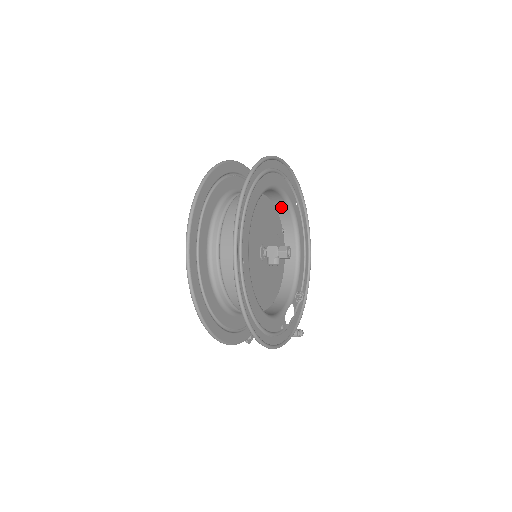
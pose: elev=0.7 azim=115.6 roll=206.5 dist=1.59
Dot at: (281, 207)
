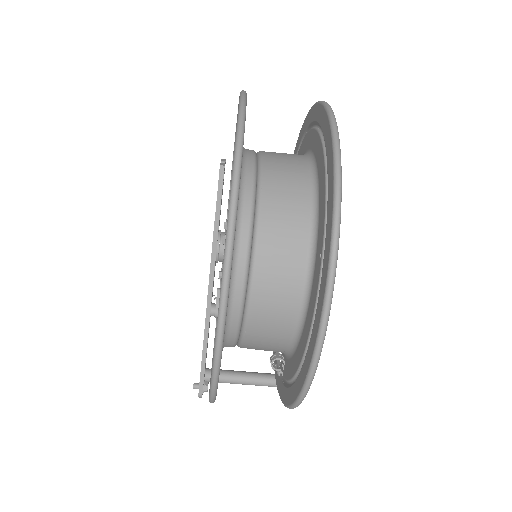
Dot at: occluded
